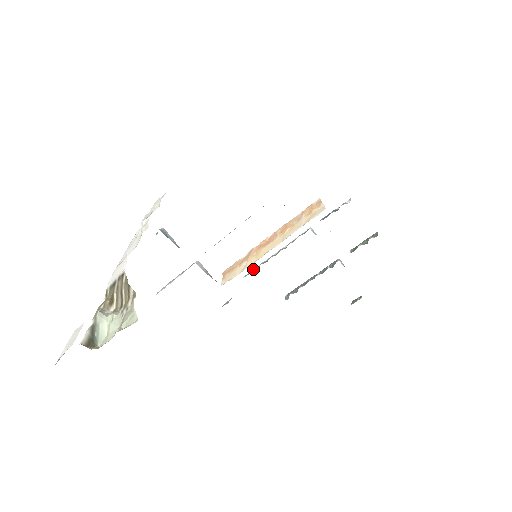
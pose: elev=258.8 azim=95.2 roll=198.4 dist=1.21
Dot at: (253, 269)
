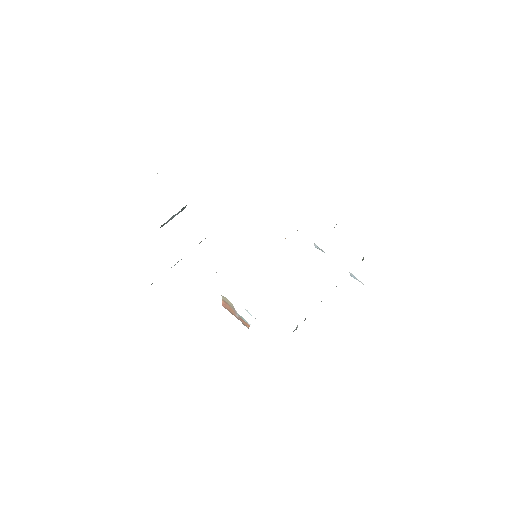
Dot at: occluded
